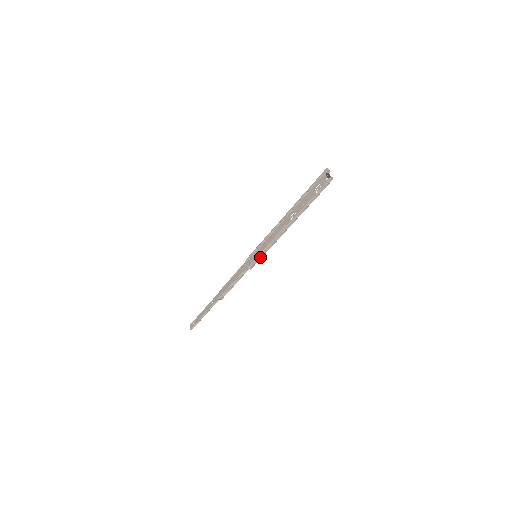
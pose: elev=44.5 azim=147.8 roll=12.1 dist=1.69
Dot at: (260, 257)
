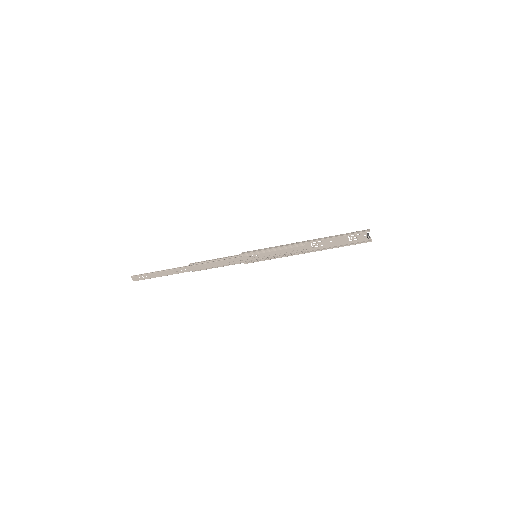
Dot at: (263, 260)
